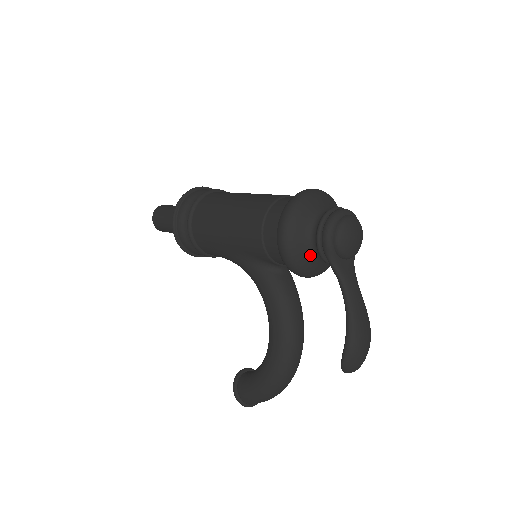
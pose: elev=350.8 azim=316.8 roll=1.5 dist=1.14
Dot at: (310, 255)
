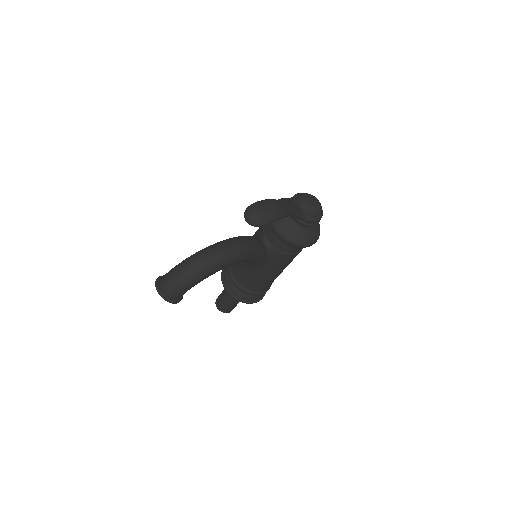
Dot at: occluded
